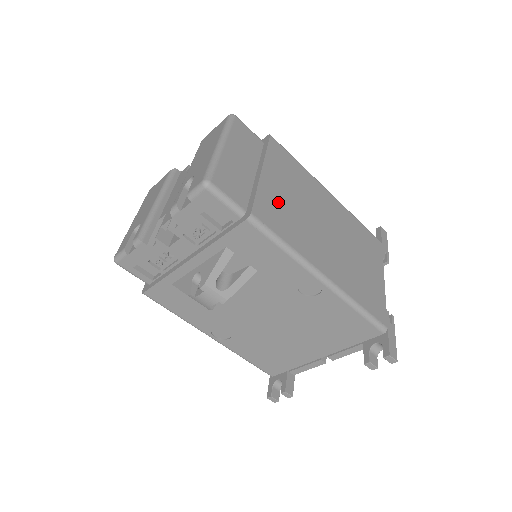
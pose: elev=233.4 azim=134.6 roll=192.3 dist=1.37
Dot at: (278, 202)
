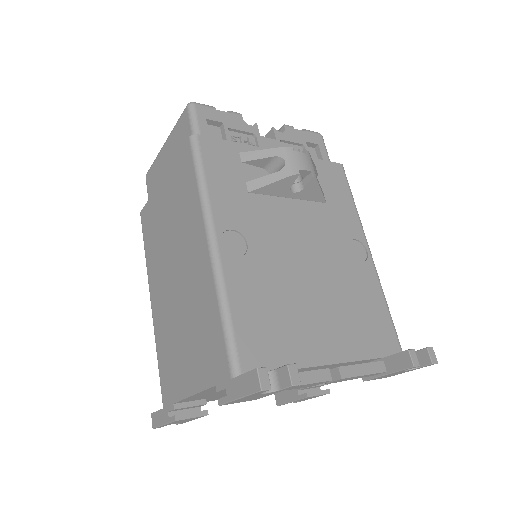
Dot at: occluded
